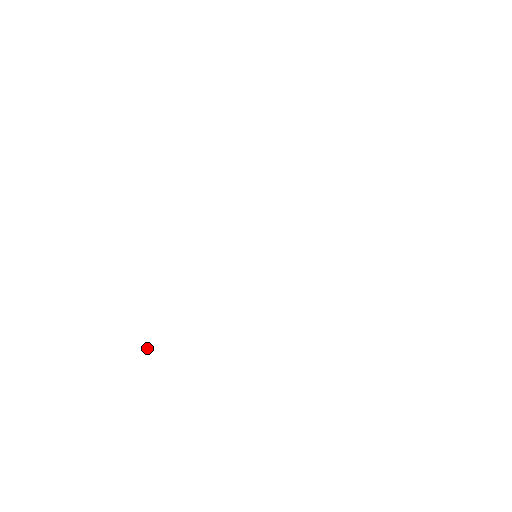
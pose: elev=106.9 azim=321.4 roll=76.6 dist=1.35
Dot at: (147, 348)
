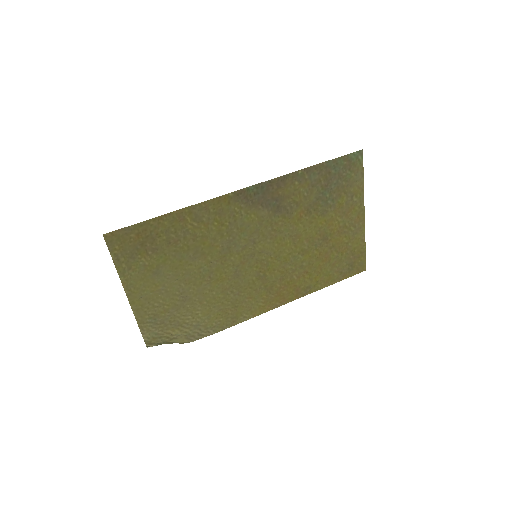
Dot at: occluded
